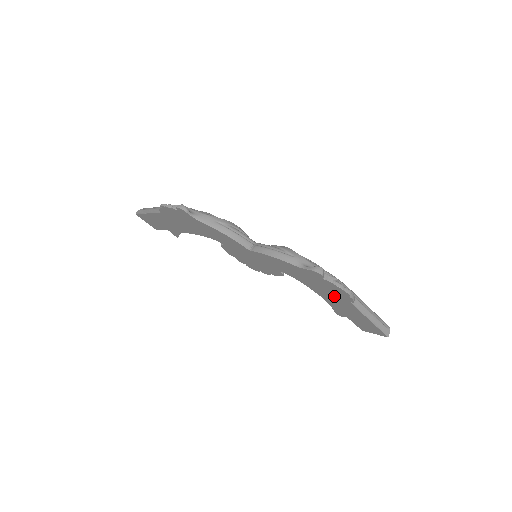
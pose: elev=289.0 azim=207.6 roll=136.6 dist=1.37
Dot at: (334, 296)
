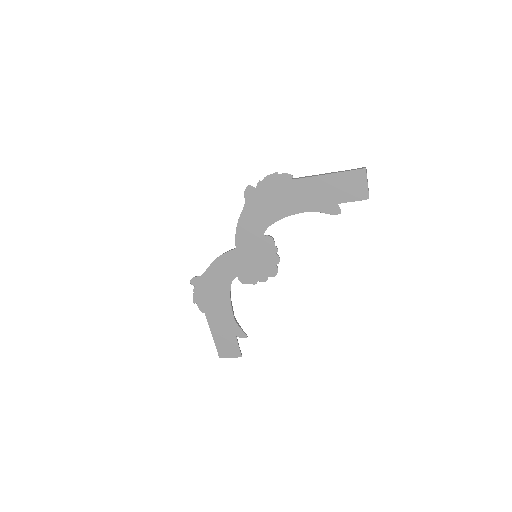
Dot at: (289, 194)
